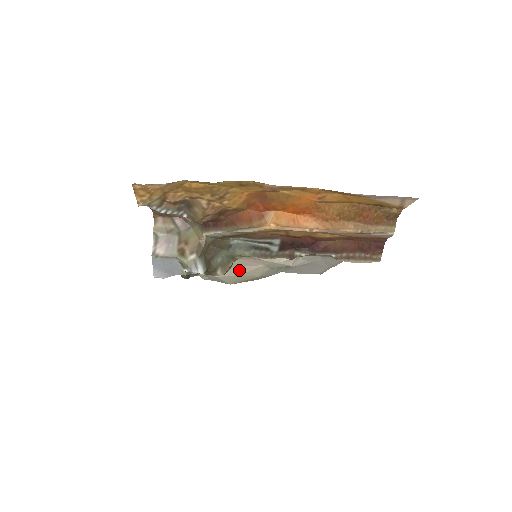
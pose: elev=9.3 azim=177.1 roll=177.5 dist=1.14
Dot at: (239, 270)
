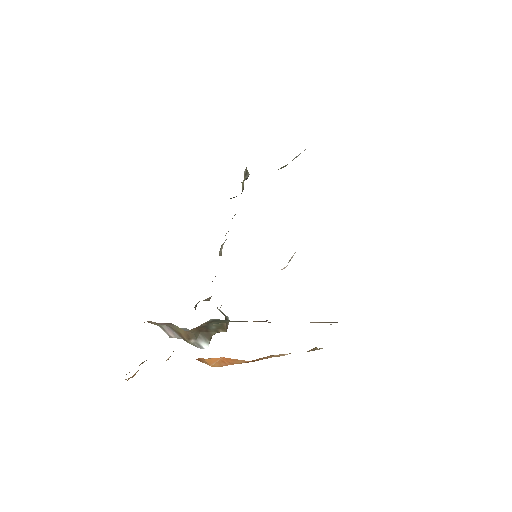
Dot at: occluded
